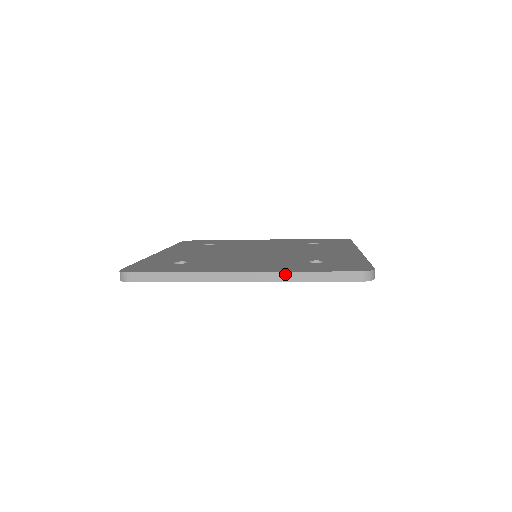
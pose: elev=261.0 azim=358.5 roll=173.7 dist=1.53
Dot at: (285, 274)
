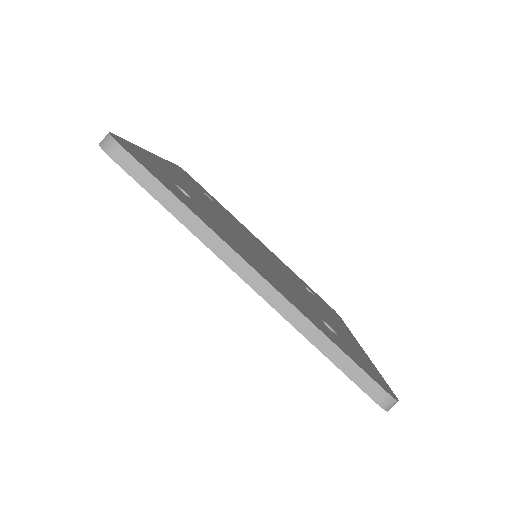
Dot at: (304, 320)
